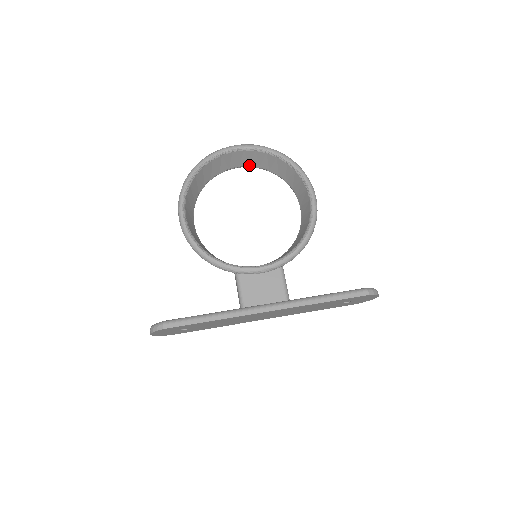
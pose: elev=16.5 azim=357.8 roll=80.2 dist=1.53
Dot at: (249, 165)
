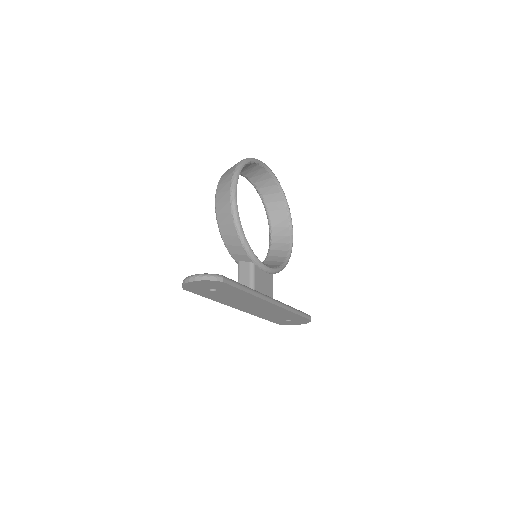
Dot at: (255, 182)
